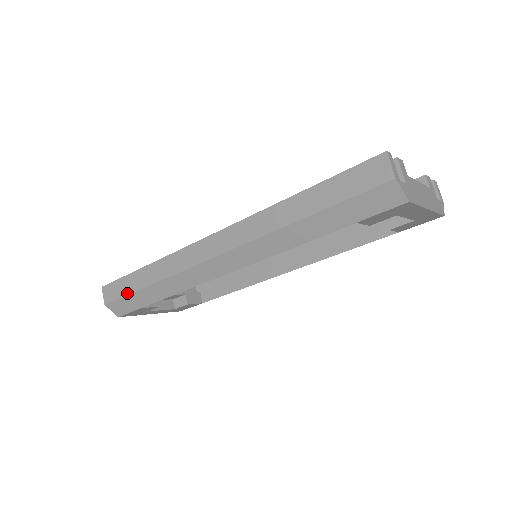
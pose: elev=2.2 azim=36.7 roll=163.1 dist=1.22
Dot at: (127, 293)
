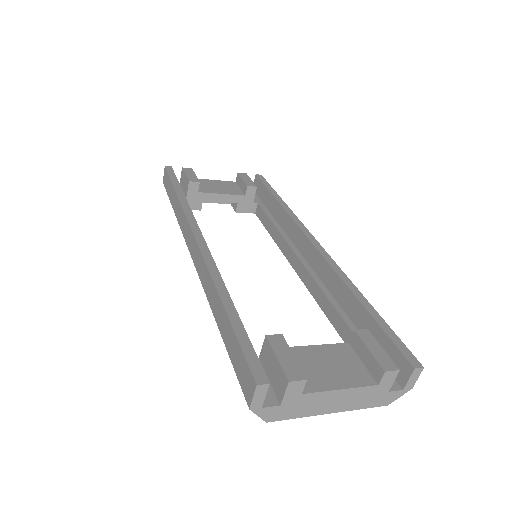
Dot at: (168, 195)
